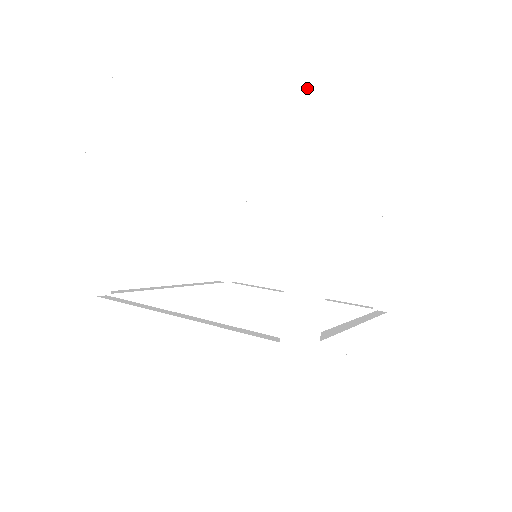
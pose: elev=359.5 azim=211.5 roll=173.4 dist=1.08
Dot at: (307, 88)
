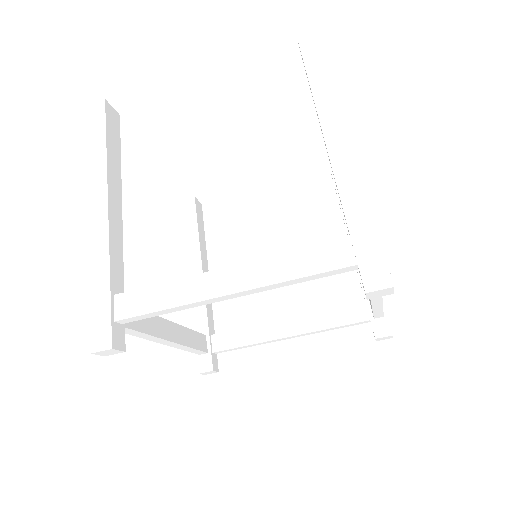
Dot at: (306, 52)
